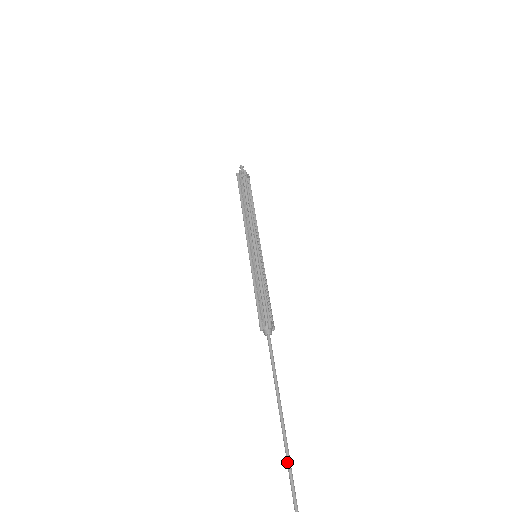
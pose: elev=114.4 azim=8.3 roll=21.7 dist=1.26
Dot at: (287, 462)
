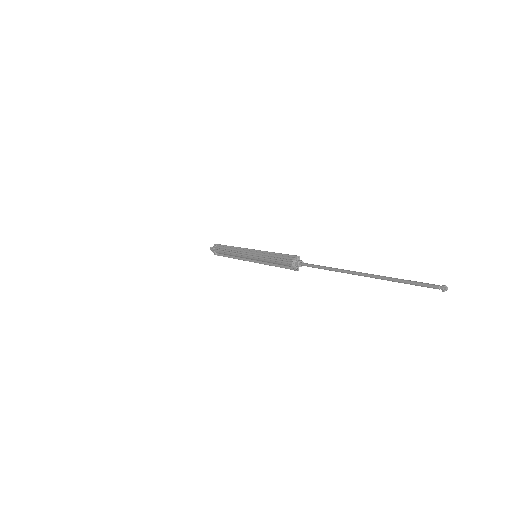
Dot at: (386, 278)
